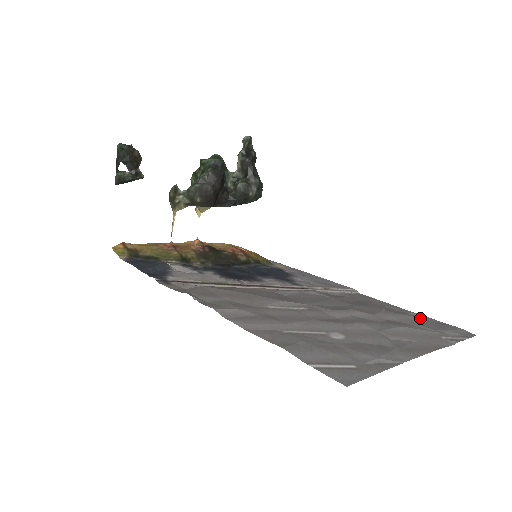
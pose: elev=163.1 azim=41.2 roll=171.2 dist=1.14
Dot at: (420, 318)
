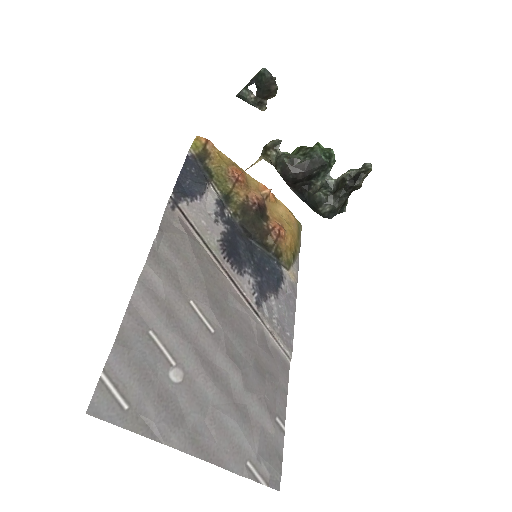
Dot at: (274, 432)
